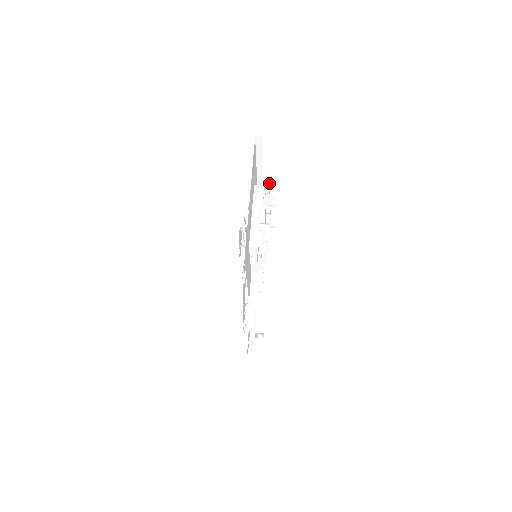
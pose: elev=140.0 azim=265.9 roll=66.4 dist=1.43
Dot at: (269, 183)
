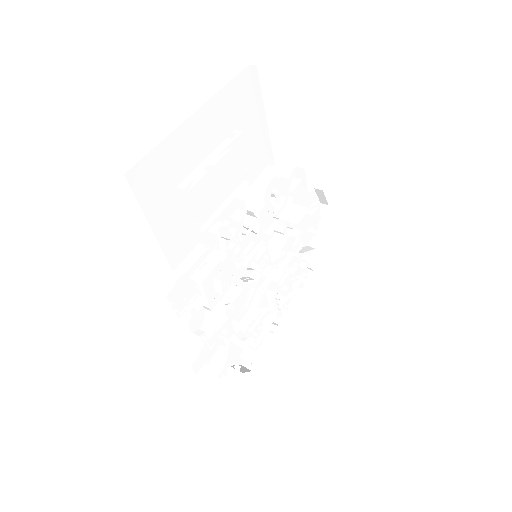
Dot at: (297, 167)
